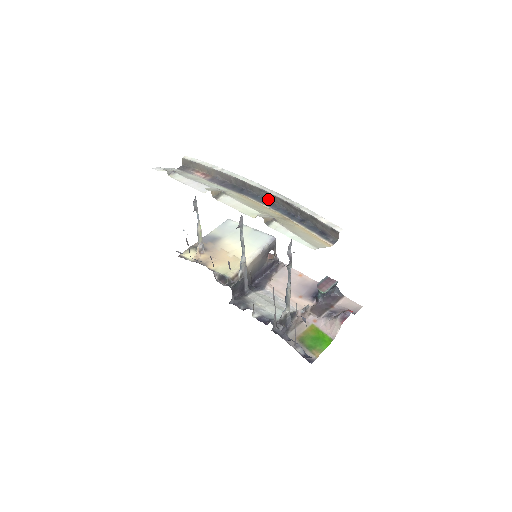
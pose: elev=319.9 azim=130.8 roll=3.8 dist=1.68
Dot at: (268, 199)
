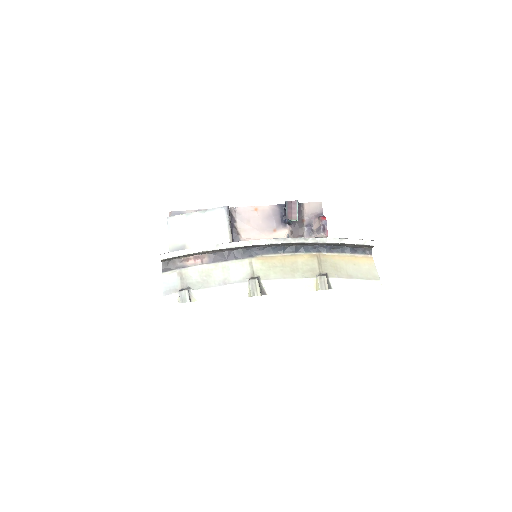
Dot at: (285, 246)
